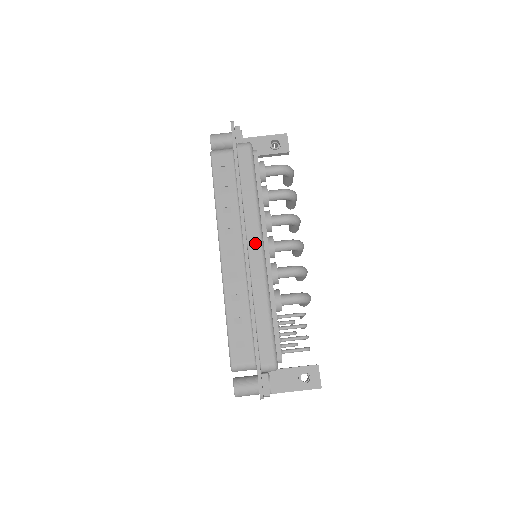
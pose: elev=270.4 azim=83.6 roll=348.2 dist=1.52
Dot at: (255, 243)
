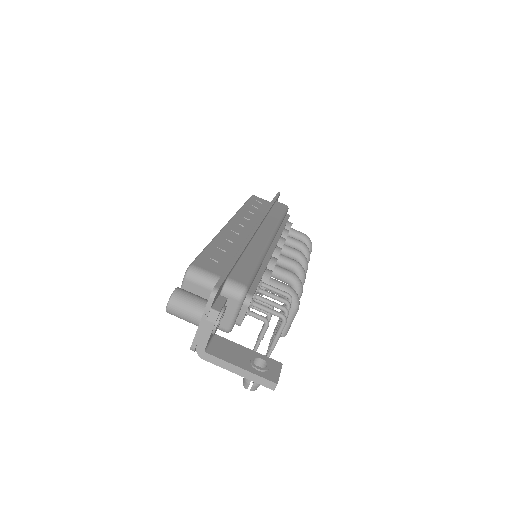
Dot at: (267, 231)
